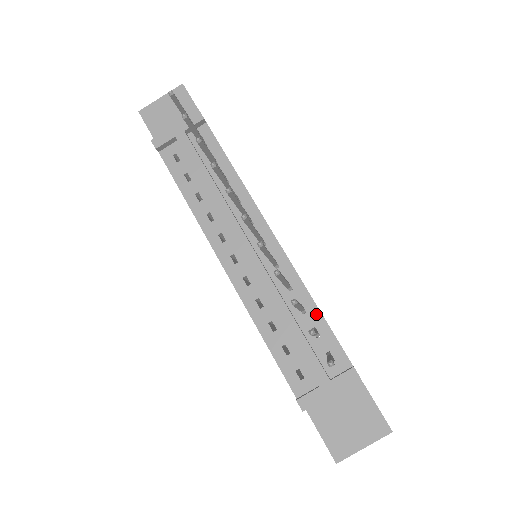
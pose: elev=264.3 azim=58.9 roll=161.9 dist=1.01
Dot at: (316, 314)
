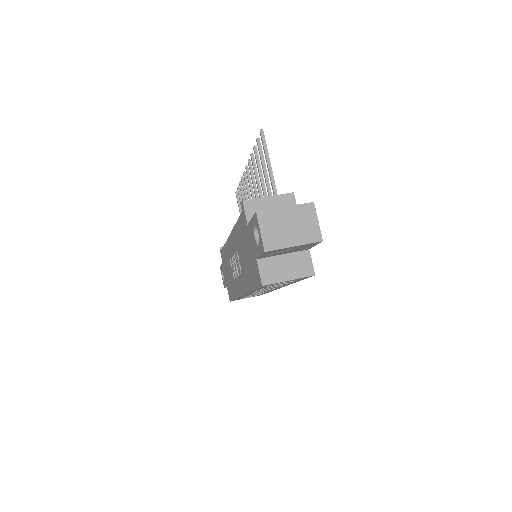
Dot at: occluded
